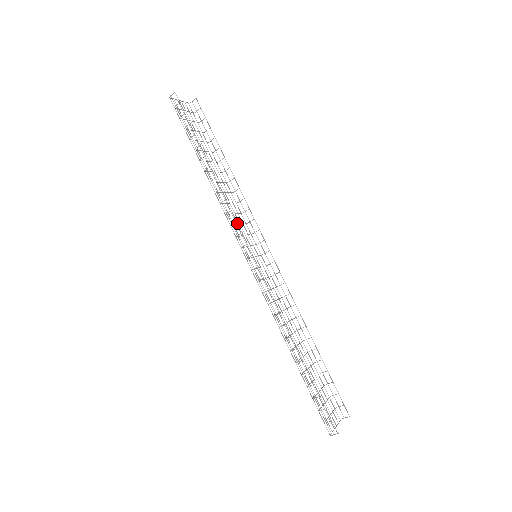
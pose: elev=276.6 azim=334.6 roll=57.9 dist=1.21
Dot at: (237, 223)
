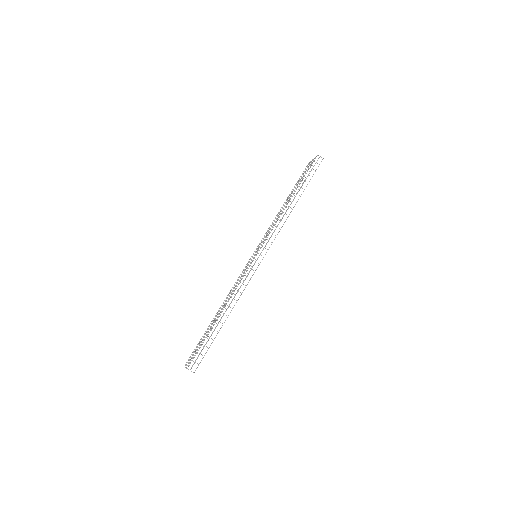
Dot at: occluded
